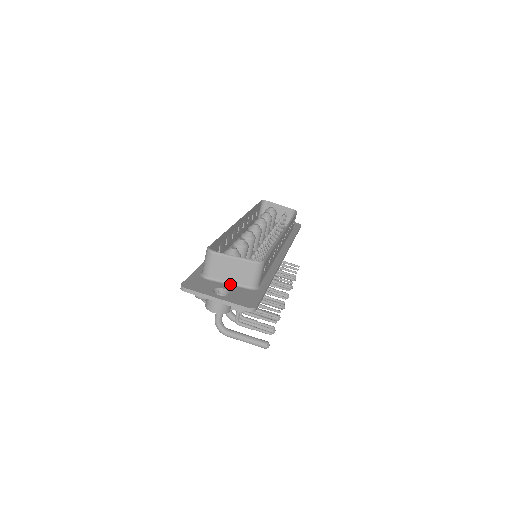
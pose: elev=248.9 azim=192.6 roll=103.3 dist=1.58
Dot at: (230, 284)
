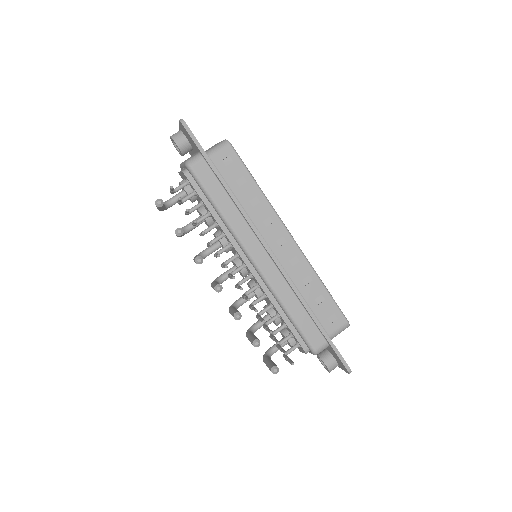
Dot at: occluded
